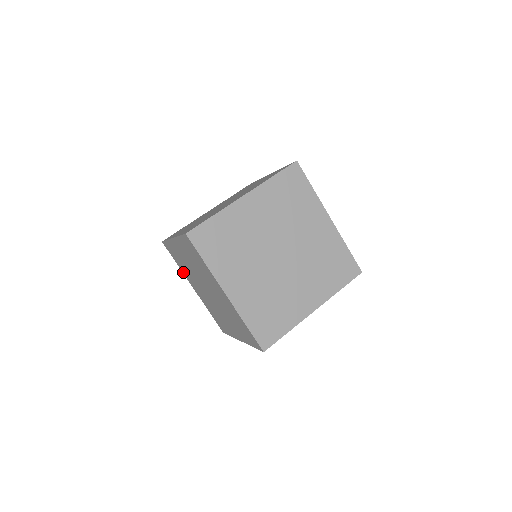
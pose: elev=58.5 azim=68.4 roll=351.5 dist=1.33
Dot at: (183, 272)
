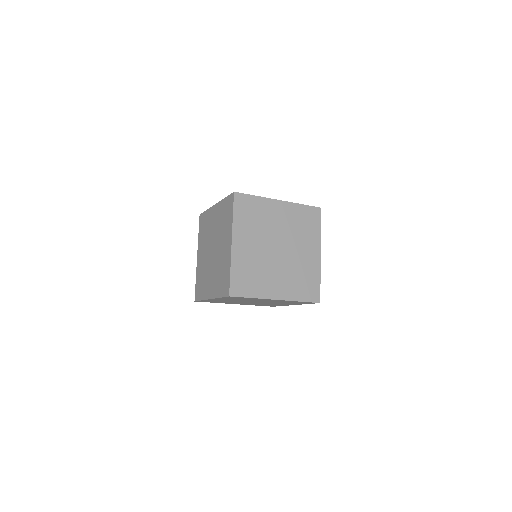
Dot at: (199, 241)
